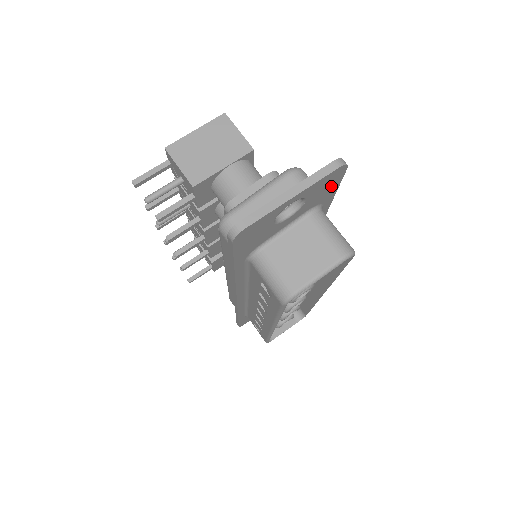
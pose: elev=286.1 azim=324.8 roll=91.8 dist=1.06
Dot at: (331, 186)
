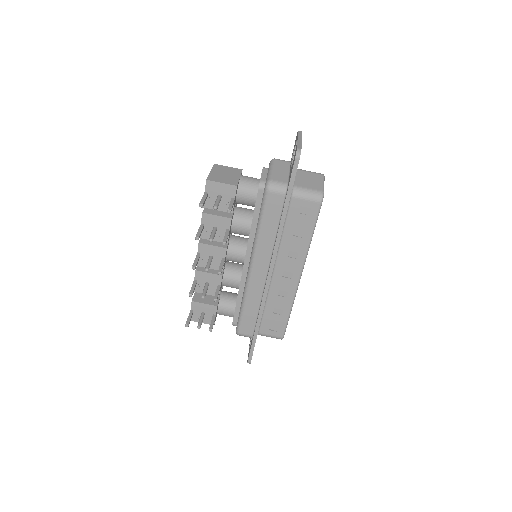
Dot at: occluded
